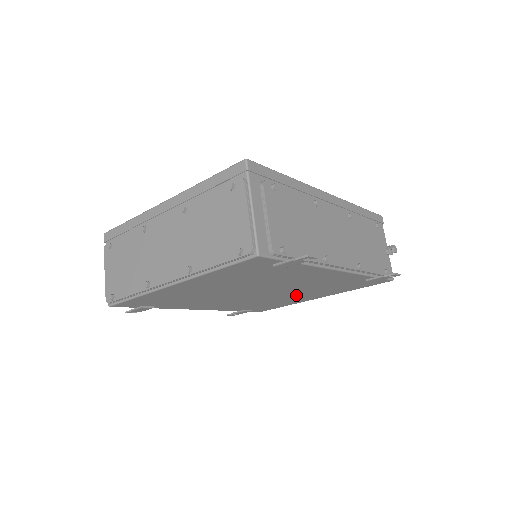
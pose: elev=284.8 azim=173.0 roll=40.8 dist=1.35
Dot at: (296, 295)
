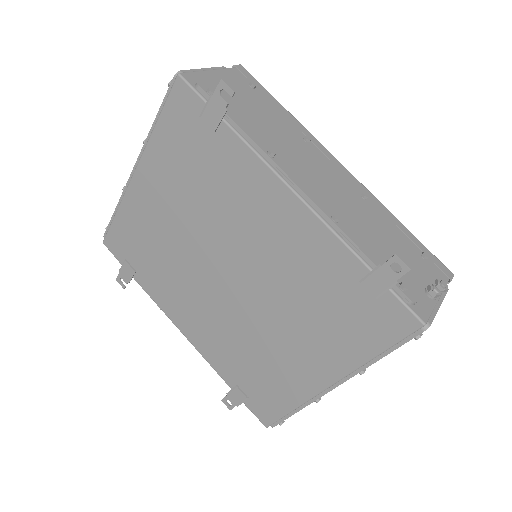
Dot at: (283, 331)
